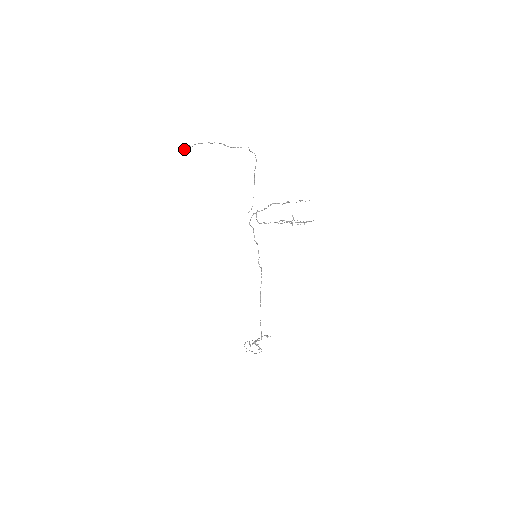
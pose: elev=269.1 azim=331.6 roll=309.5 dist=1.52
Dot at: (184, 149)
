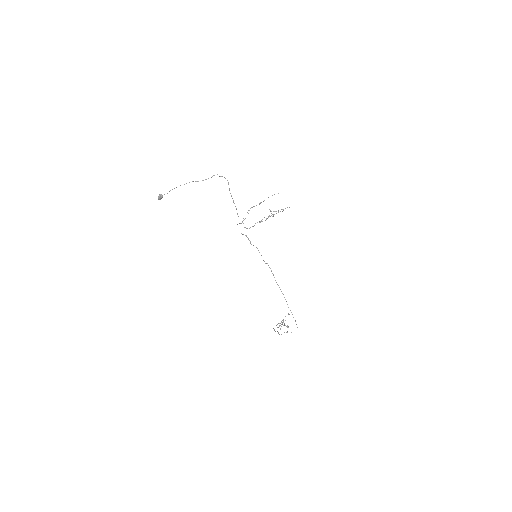
Dot at: (159, 199)
